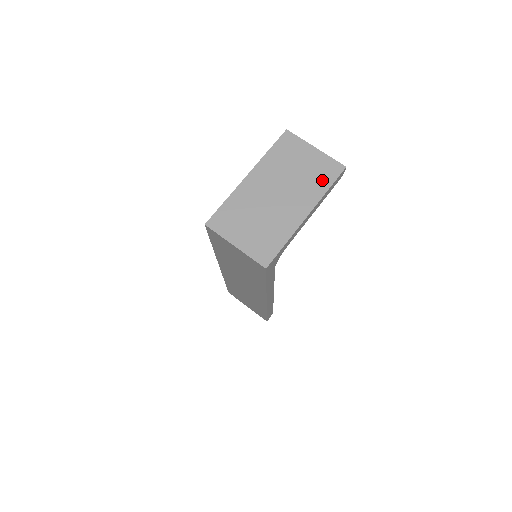
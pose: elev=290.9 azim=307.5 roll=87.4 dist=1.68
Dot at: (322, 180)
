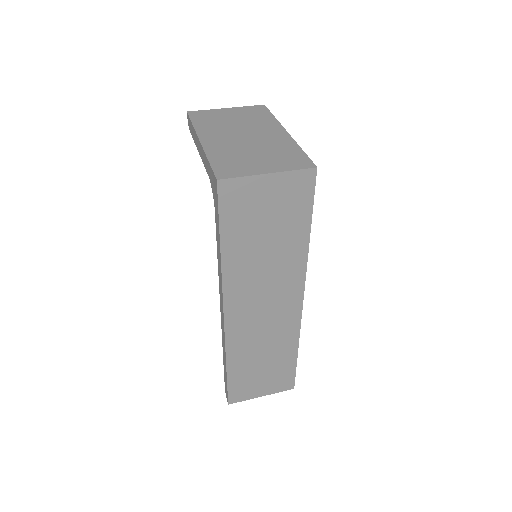
Dot at: (261, 116)
